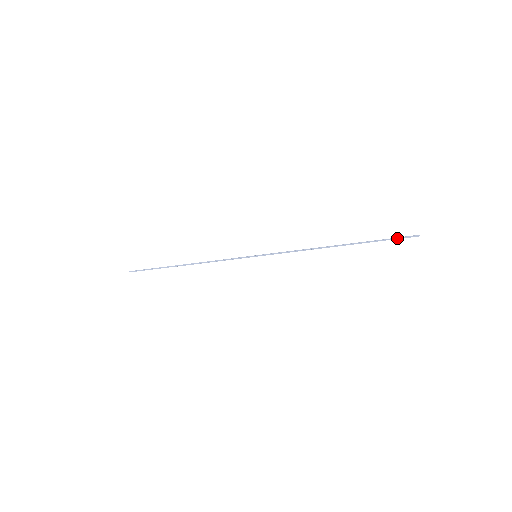
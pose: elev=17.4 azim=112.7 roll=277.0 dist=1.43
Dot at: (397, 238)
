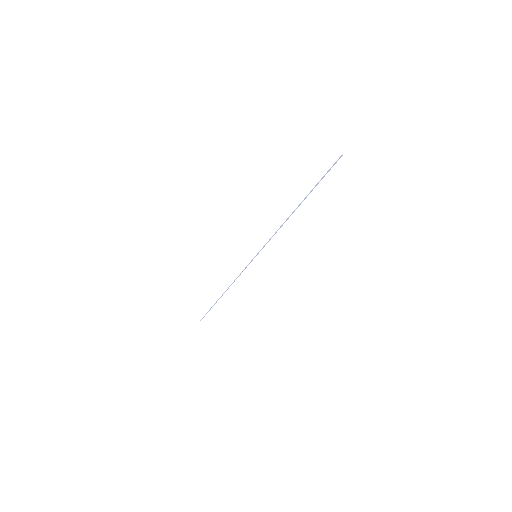
Dot at: occluded
